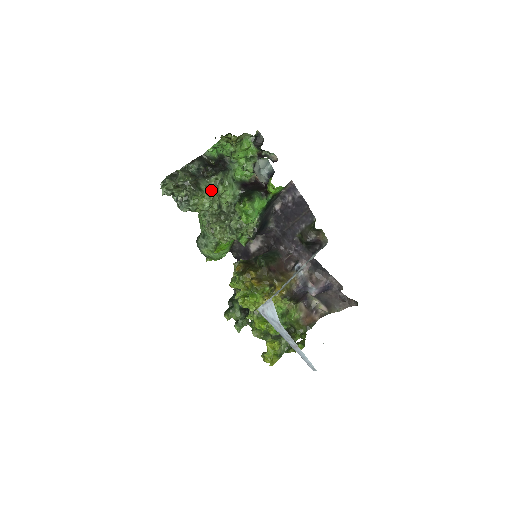
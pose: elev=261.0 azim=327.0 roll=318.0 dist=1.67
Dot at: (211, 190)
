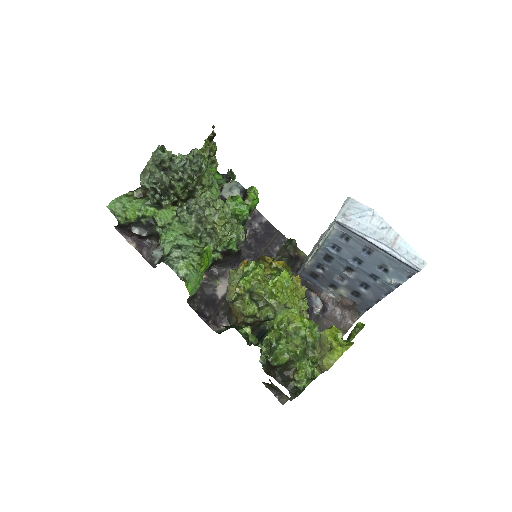
Dot at: occluded
